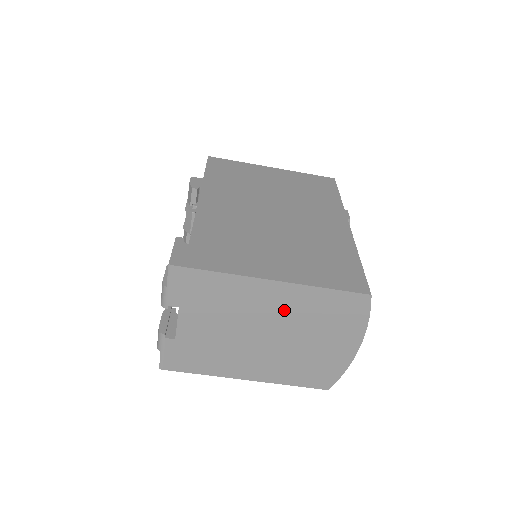
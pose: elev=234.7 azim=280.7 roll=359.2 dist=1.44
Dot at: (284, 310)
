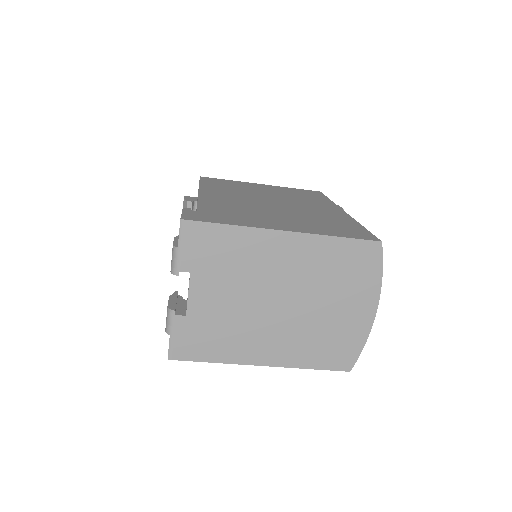
Dot at: (298, 267)
